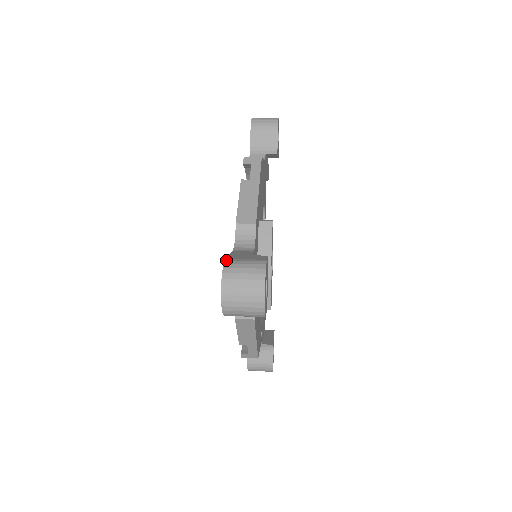
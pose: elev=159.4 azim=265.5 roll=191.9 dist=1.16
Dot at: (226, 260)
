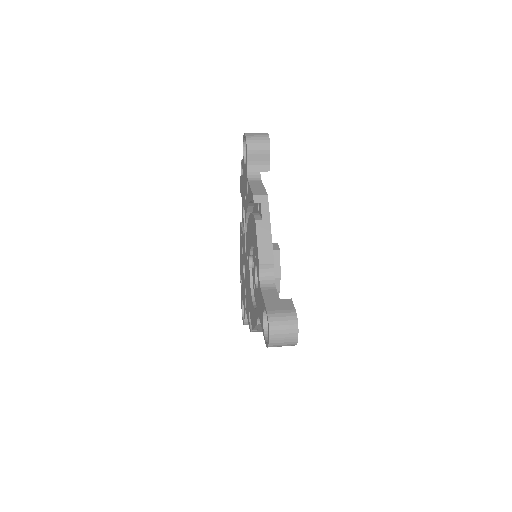
Dot at: (268, 314)
